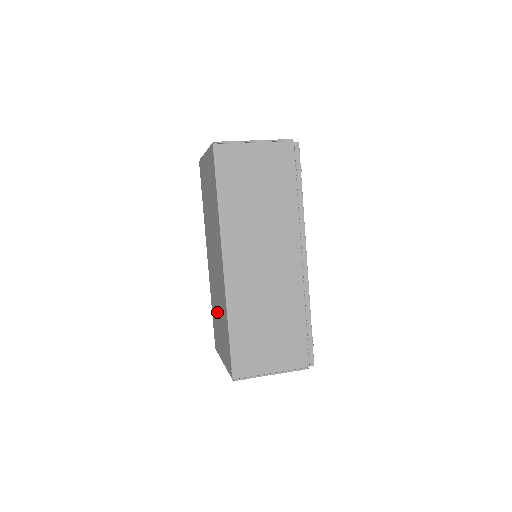
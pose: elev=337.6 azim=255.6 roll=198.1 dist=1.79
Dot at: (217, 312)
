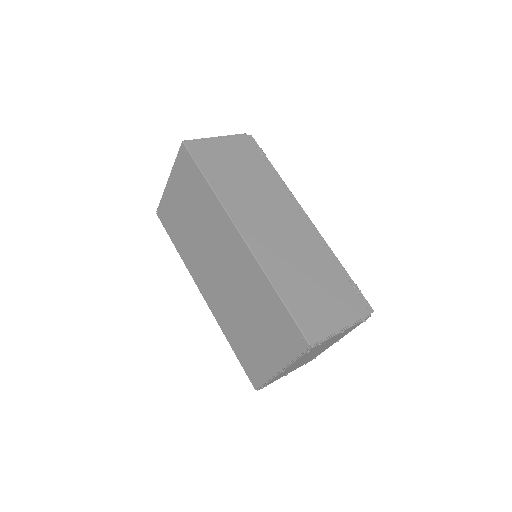
Dot at: (245, 323)
